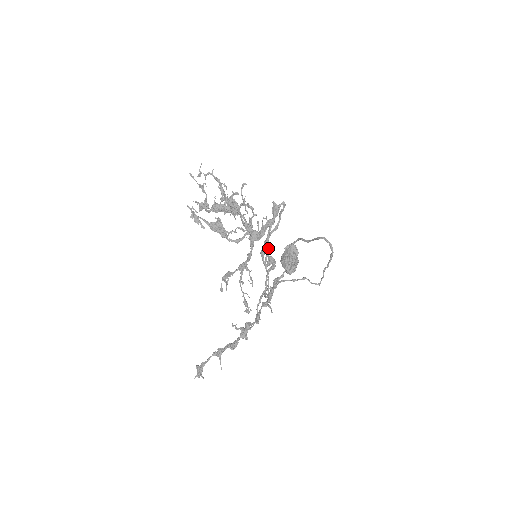
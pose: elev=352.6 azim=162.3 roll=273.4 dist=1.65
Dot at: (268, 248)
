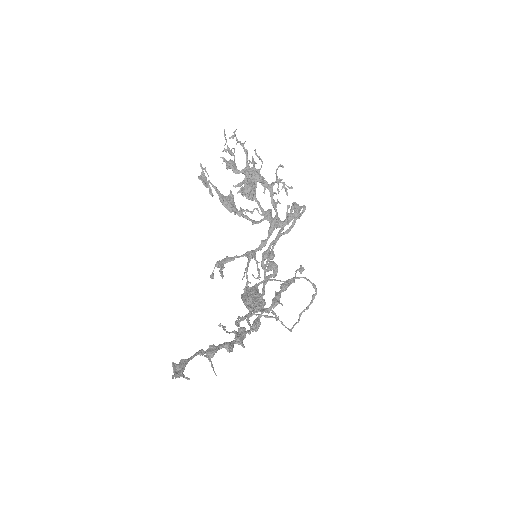
Dot at: (273, 251)
